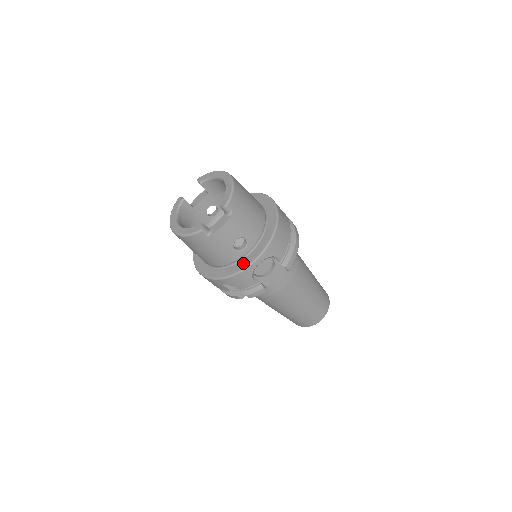
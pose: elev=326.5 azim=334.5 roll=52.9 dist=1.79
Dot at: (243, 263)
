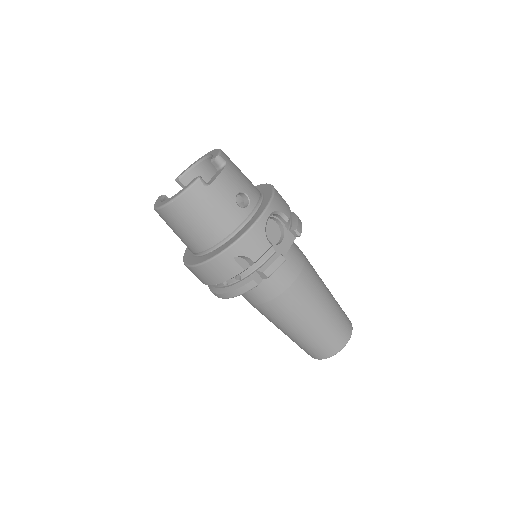
Dot at: (251, 221)
